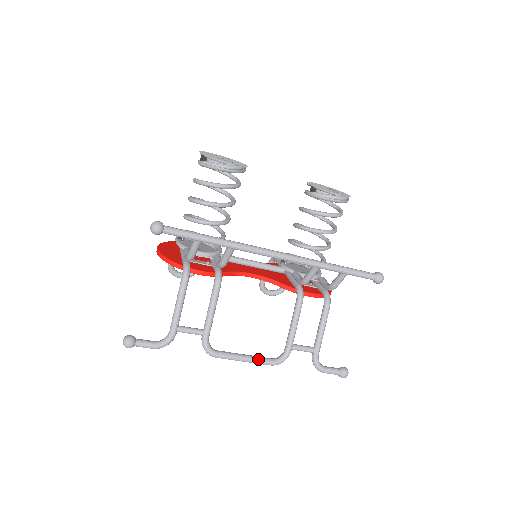
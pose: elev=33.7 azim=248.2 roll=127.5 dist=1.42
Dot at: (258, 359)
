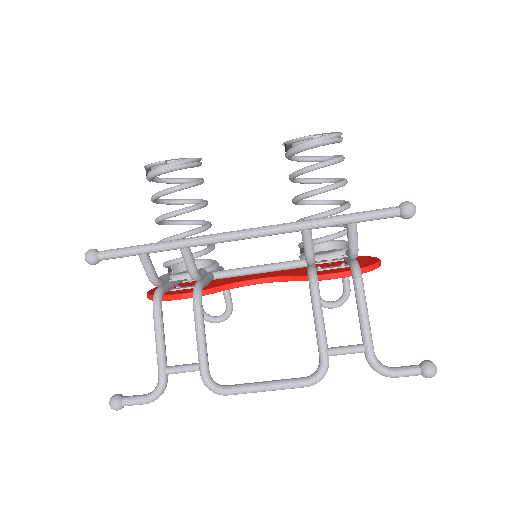
Dot at: (283, 382)
